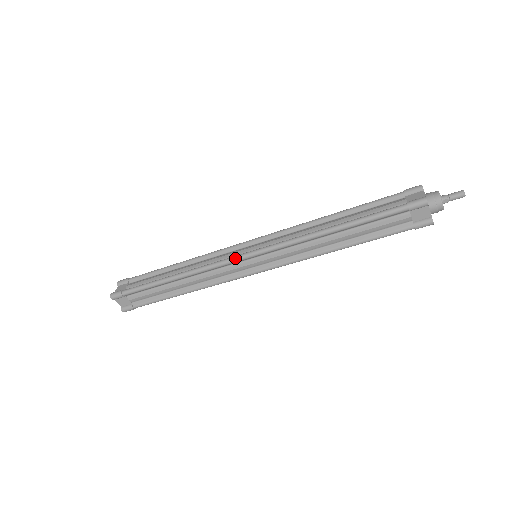
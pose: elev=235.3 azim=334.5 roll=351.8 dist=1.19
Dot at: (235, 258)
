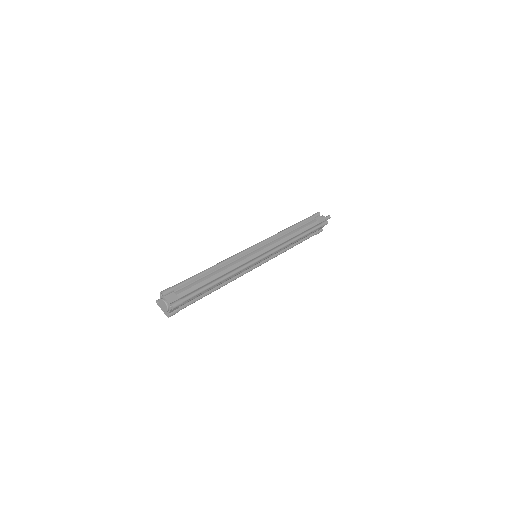
Dot at: (247, 249)
